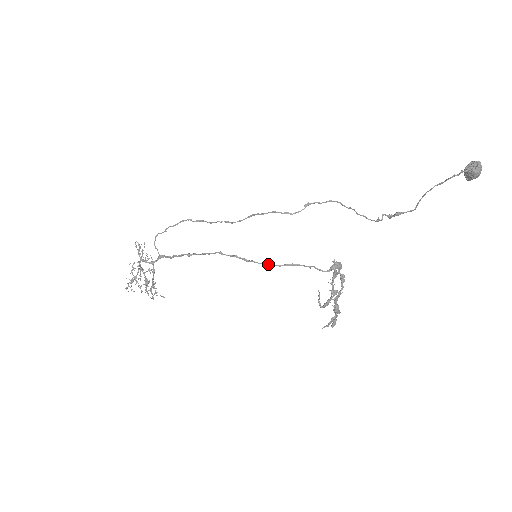
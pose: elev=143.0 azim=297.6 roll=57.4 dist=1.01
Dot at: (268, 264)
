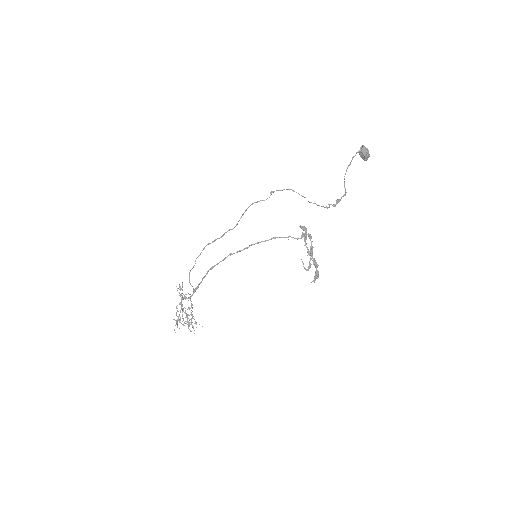
Dot at: (260, 242)
